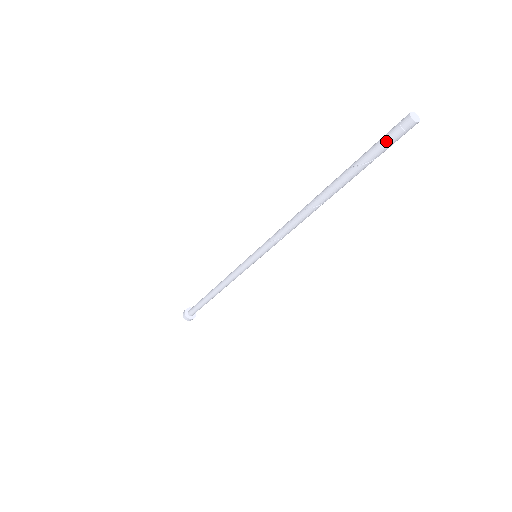
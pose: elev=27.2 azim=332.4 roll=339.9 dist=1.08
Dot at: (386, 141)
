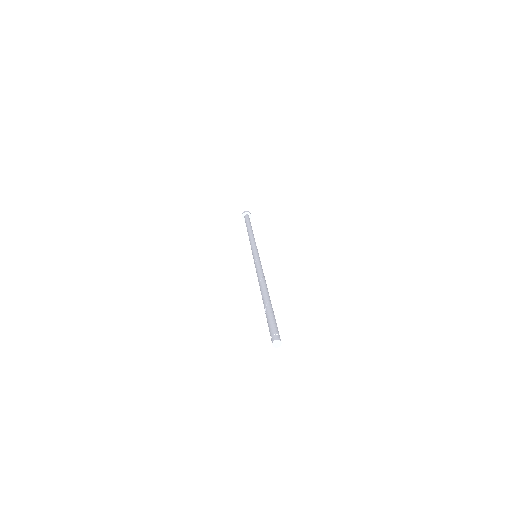
Dot at: (270, 332)
